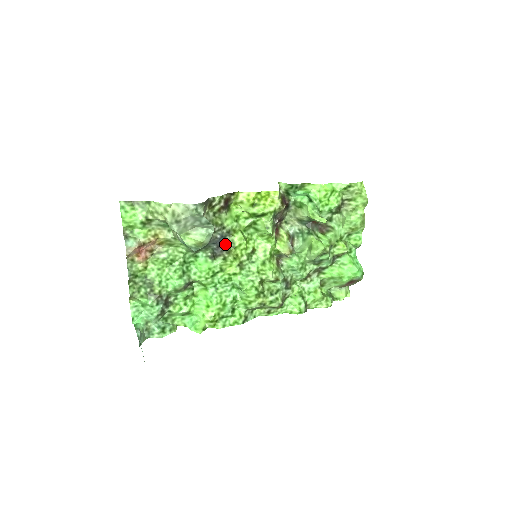
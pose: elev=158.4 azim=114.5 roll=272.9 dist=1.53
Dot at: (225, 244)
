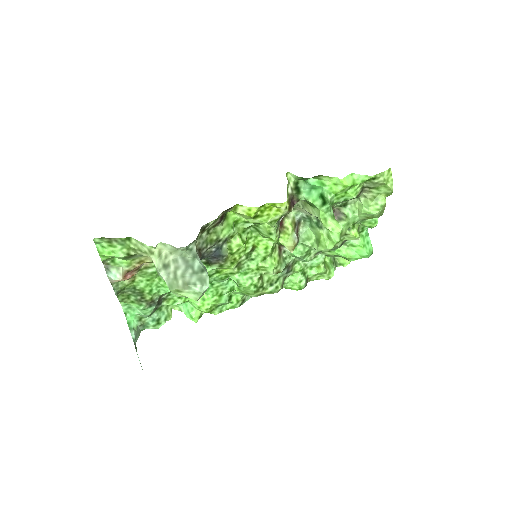
Dot at: (221, 255)
